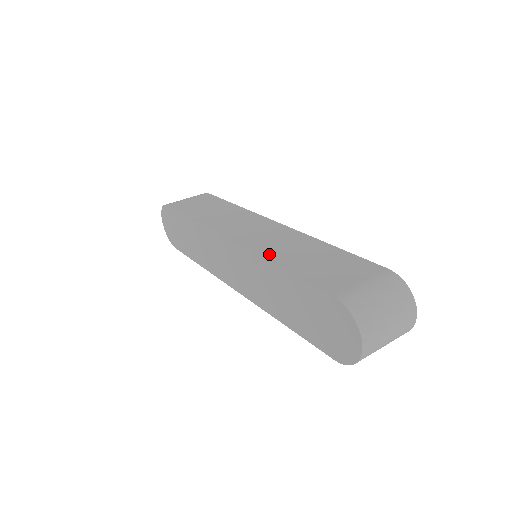
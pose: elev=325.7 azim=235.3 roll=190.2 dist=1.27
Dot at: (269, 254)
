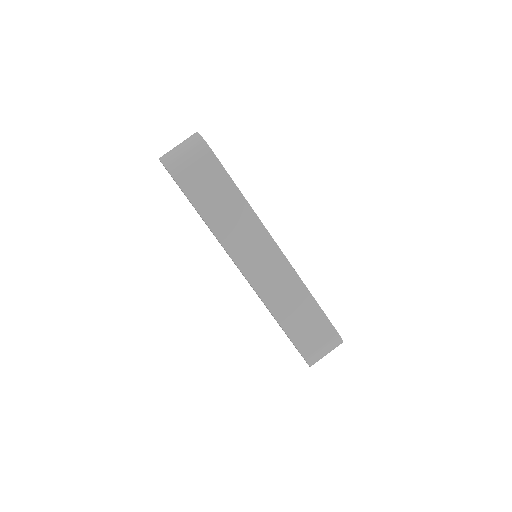
Dot at: (271, 304)
